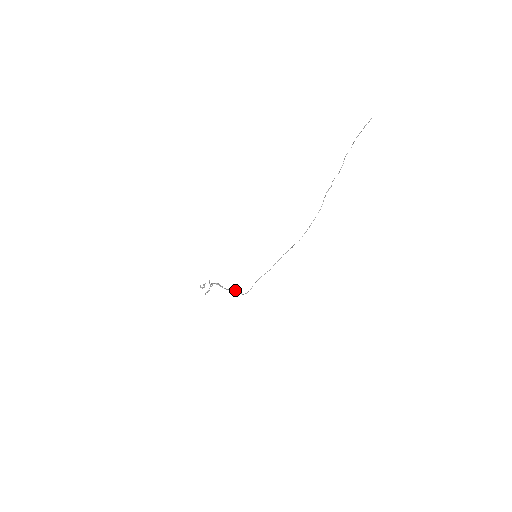
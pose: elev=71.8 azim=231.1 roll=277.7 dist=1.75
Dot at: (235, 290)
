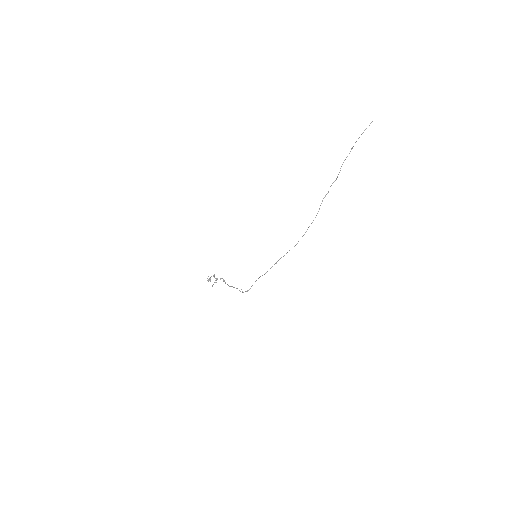
Dot at: (236, 288)
